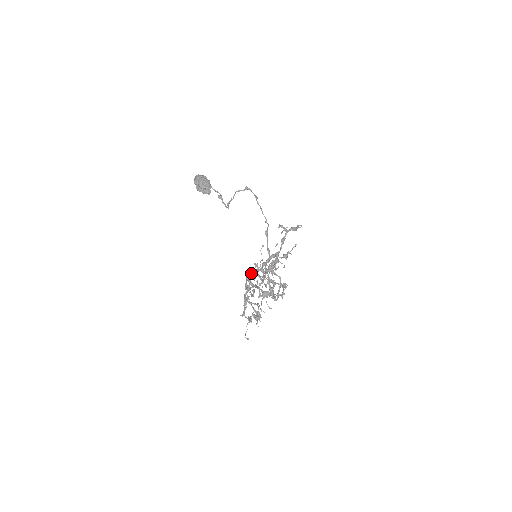
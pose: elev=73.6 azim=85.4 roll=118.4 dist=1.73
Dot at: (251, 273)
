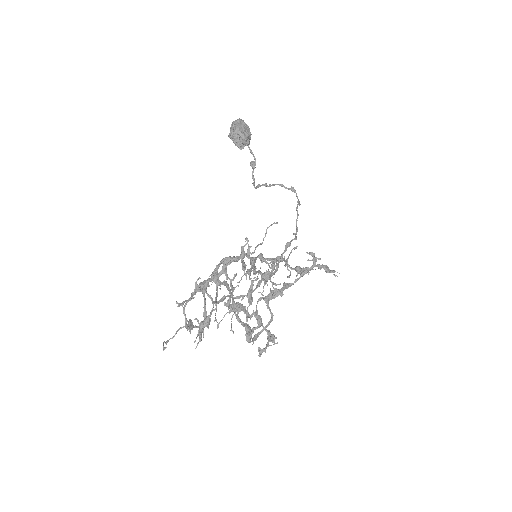
Dot at: (234, 256)
